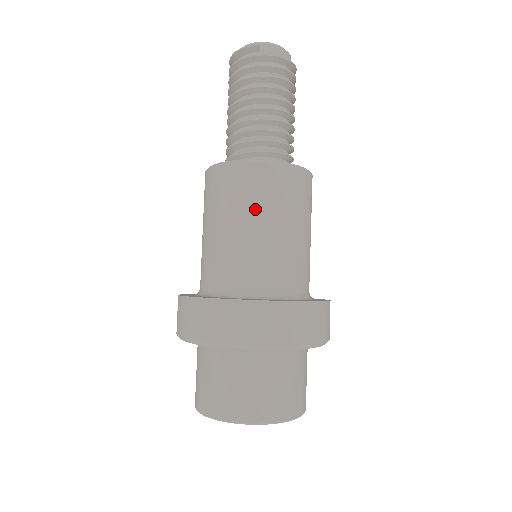
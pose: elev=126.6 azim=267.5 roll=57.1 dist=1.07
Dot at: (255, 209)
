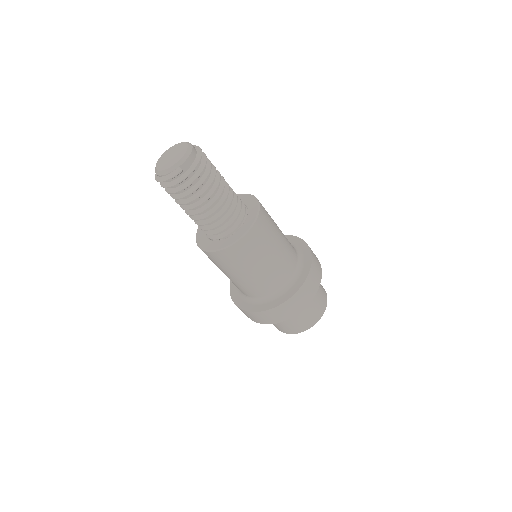
Dot at: (259, 257)
